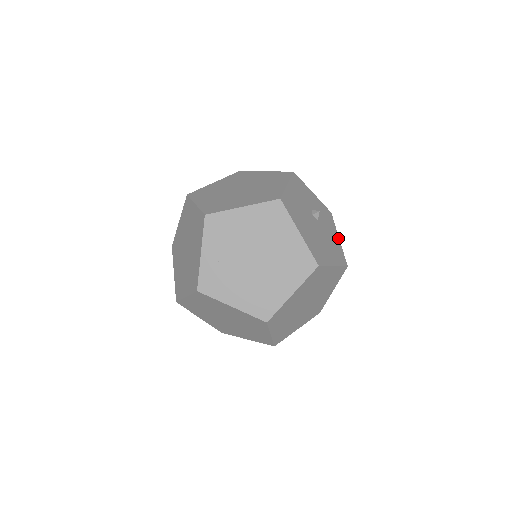
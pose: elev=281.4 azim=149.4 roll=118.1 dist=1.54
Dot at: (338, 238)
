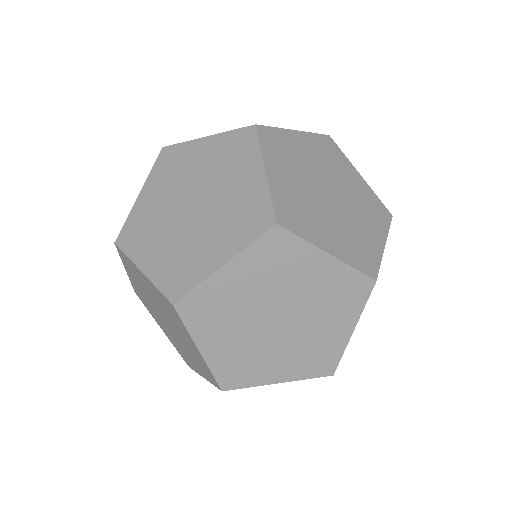
Dot at: occluded
